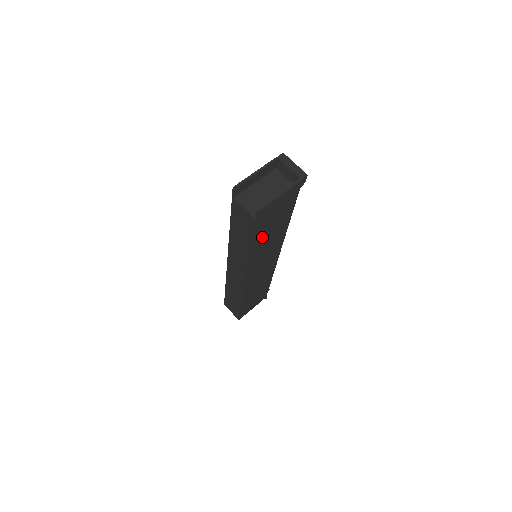
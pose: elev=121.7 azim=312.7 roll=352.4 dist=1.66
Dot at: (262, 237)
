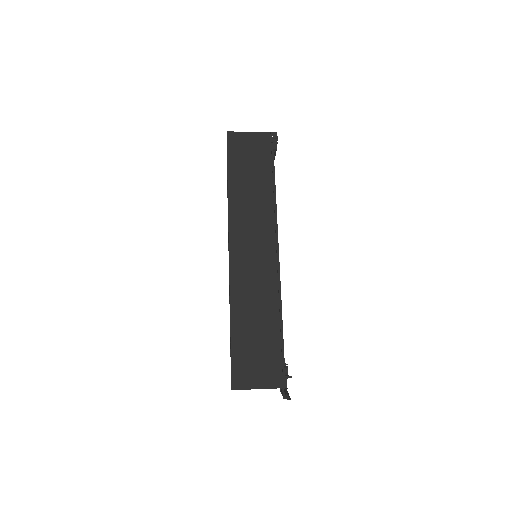
Dot at: (240, 179)
